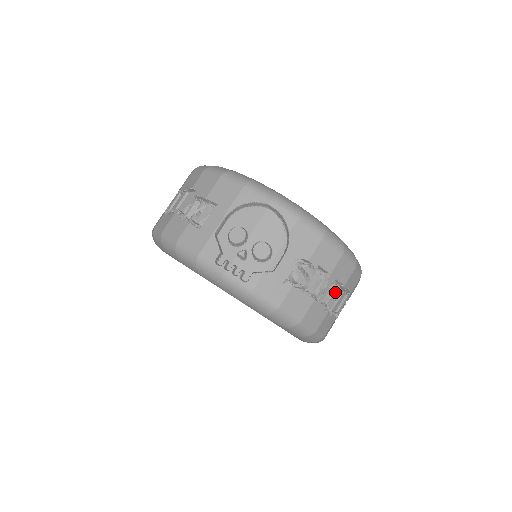
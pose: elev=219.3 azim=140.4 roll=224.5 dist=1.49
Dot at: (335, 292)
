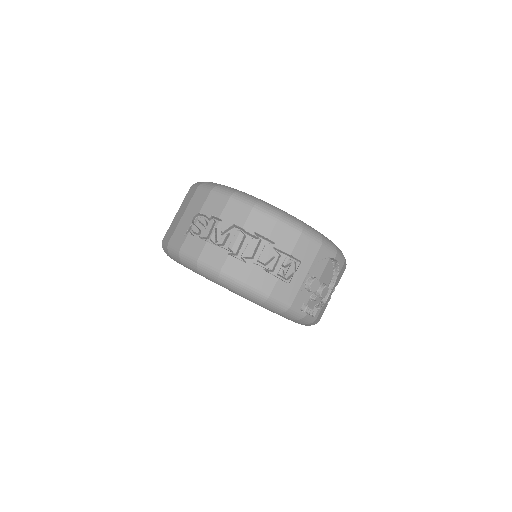
Dot at: occluded
